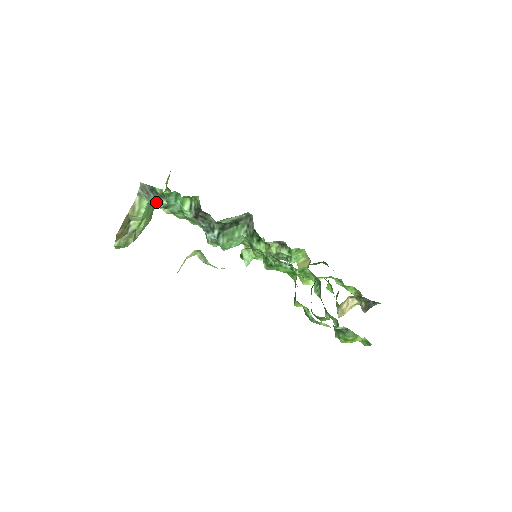
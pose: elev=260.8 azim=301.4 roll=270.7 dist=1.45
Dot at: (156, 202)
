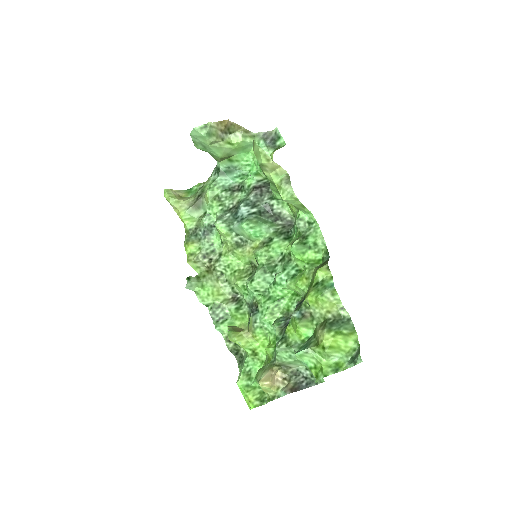
Dot at: (265, 146)
